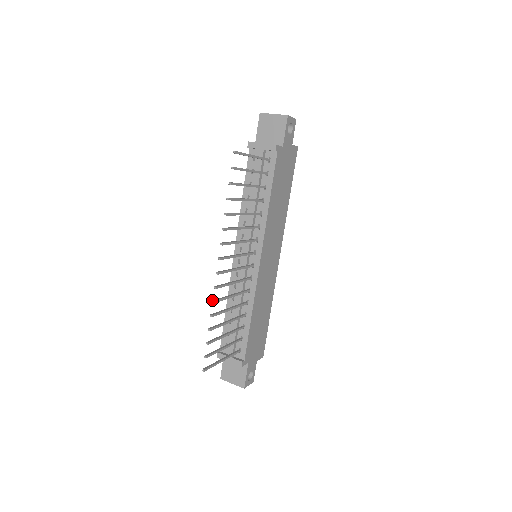
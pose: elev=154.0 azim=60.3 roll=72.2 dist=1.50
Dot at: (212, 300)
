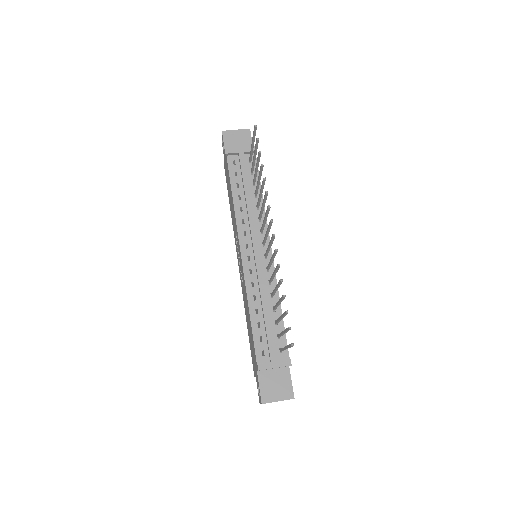
Dot at: (277, 264)
